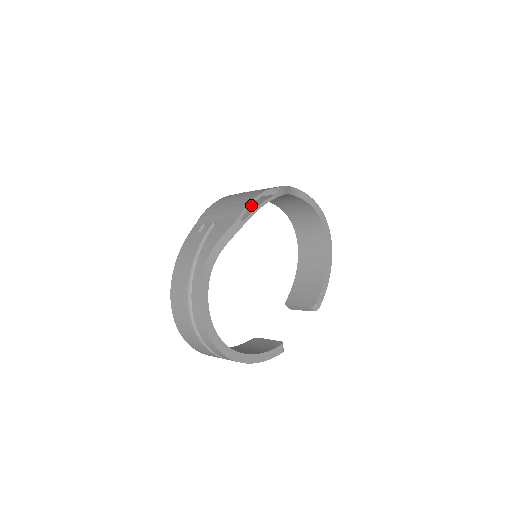
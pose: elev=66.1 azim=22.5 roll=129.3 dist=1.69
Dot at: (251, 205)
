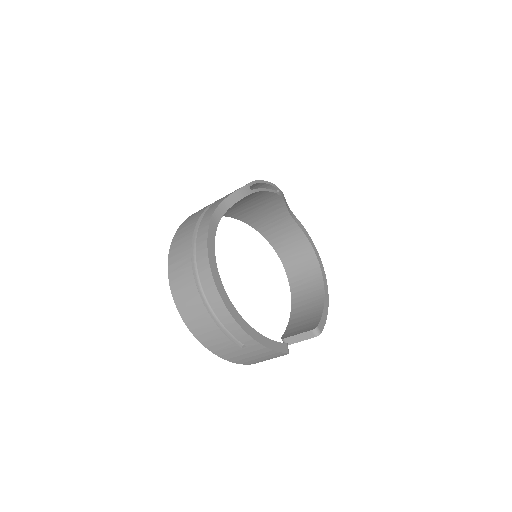
Dot at: occluded
